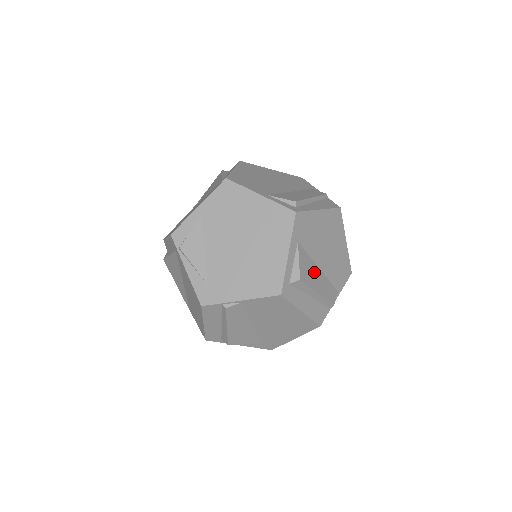
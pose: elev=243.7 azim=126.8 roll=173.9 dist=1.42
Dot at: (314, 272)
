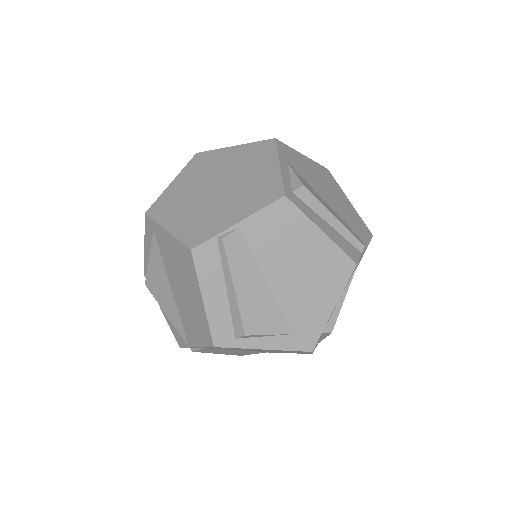
Dot at: (321, 199)
